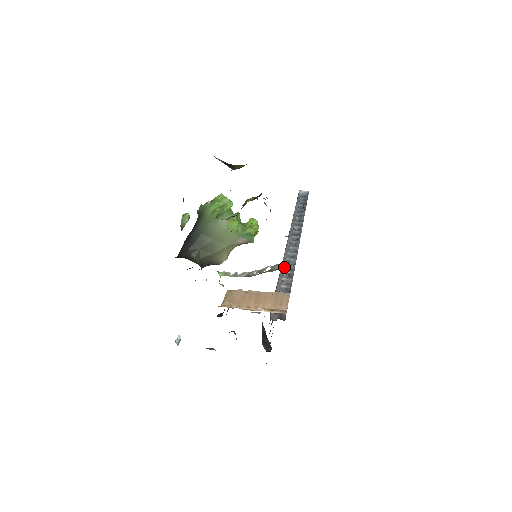
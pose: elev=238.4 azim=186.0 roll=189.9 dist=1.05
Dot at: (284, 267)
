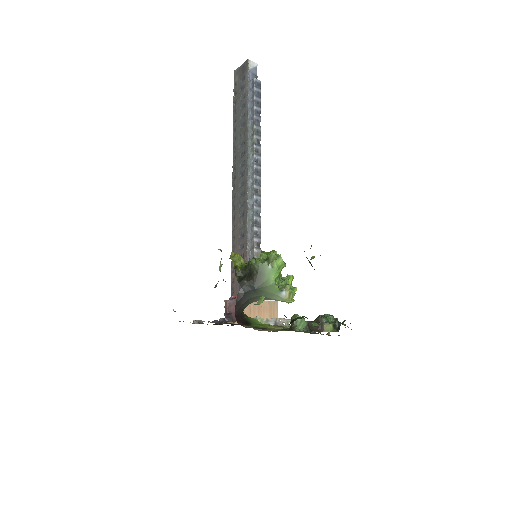
Dot at: (250, 225)
